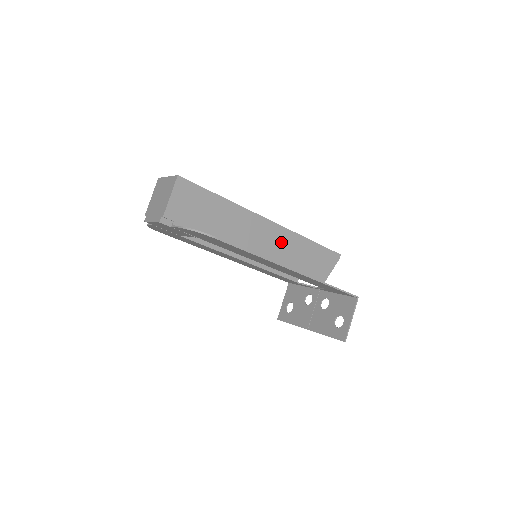
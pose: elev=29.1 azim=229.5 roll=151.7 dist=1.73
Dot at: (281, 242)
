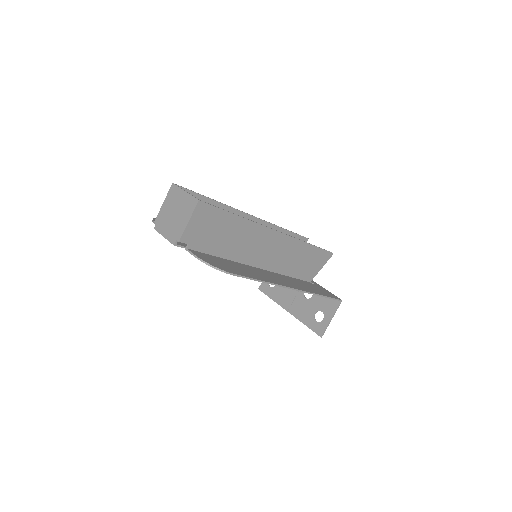
Dot at: (283, 249)
